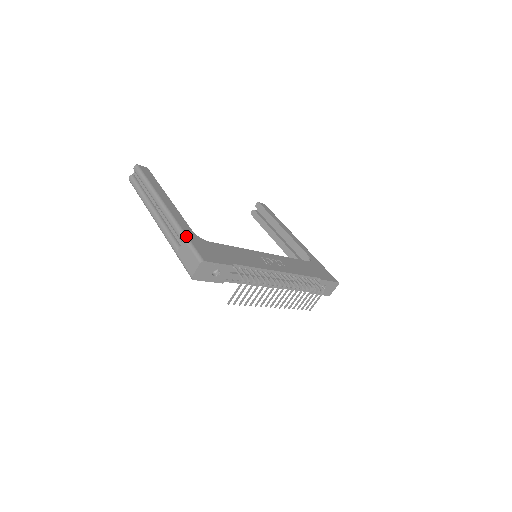
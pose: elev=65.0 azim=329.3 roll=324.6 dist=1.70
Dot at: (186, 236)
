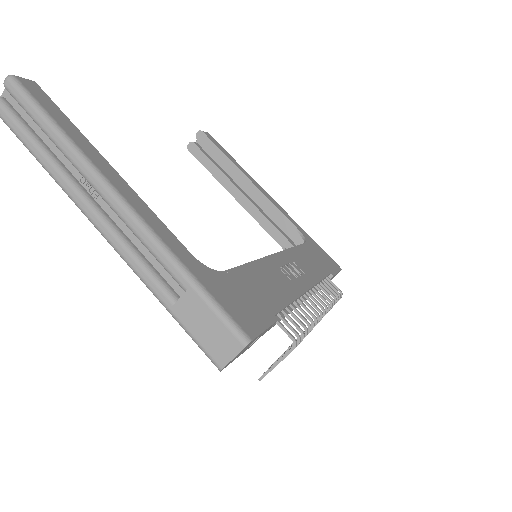
Dot at: (193, 277)
